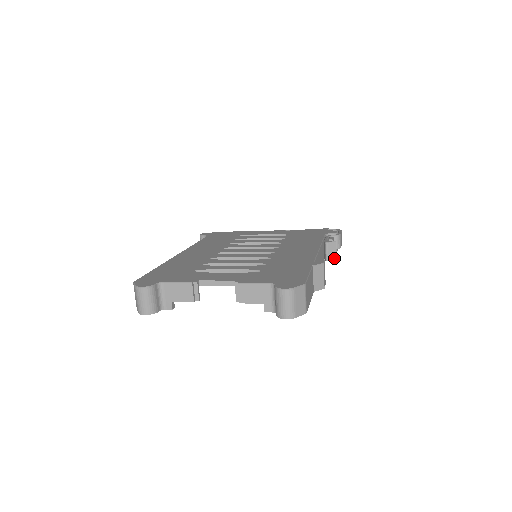
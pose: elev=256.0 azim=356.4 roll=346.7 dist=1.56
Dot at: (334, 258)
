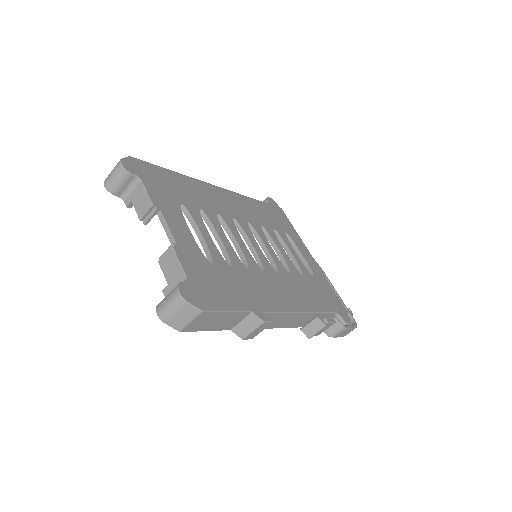
Dot at: (309, 335)
